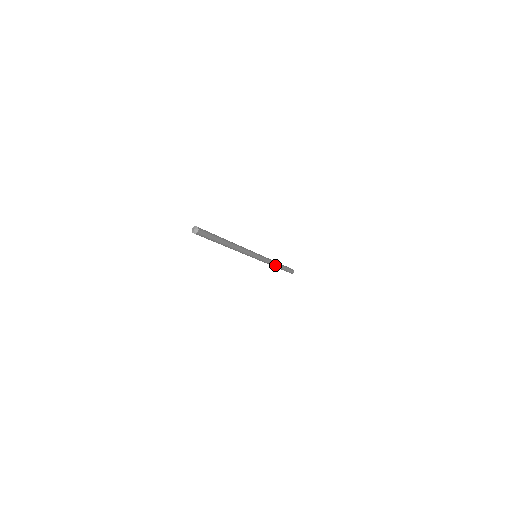
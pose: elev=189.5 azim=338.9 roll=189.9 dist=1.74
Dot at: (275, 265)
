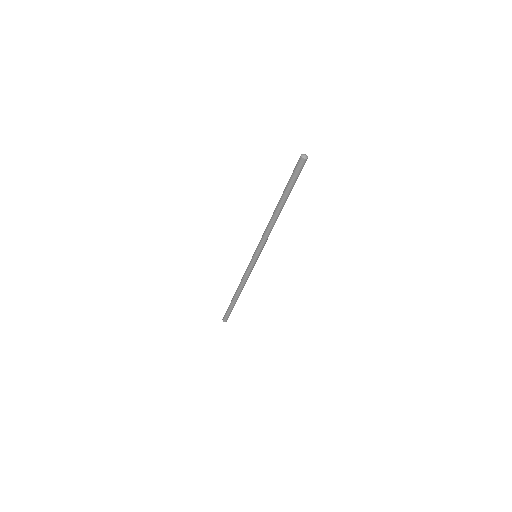
Dot at: occluded
